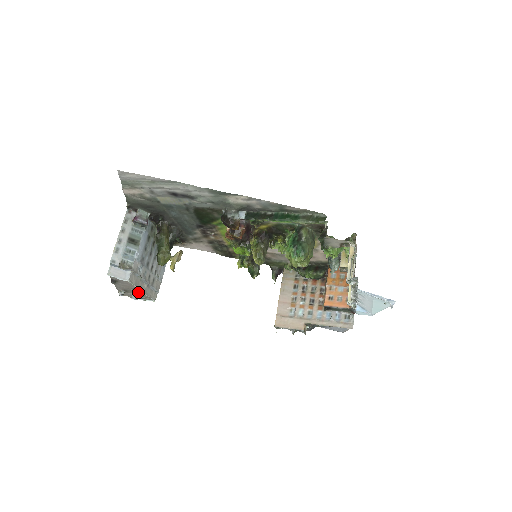
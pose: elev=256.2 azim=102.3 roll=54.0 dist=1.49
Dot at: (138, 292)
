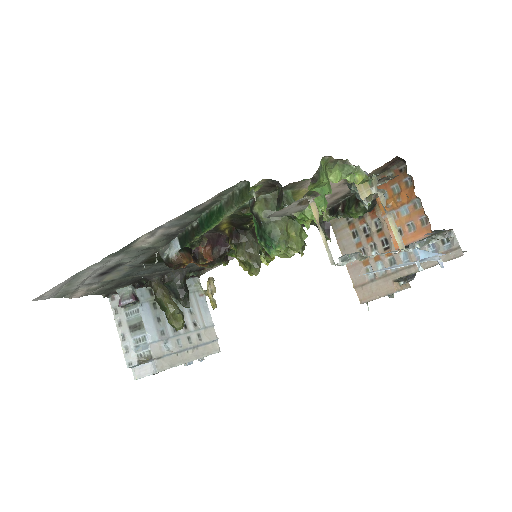
Dot at: occluded
